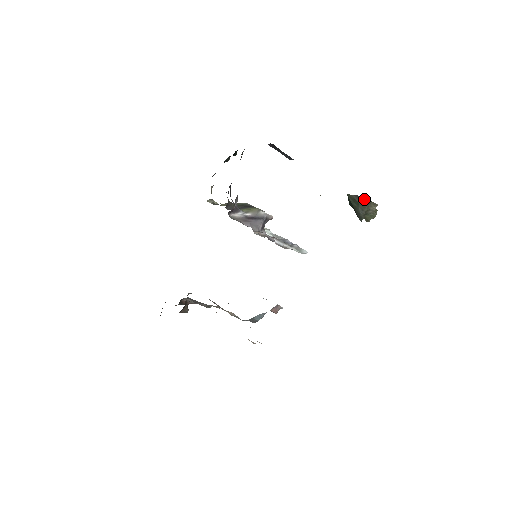
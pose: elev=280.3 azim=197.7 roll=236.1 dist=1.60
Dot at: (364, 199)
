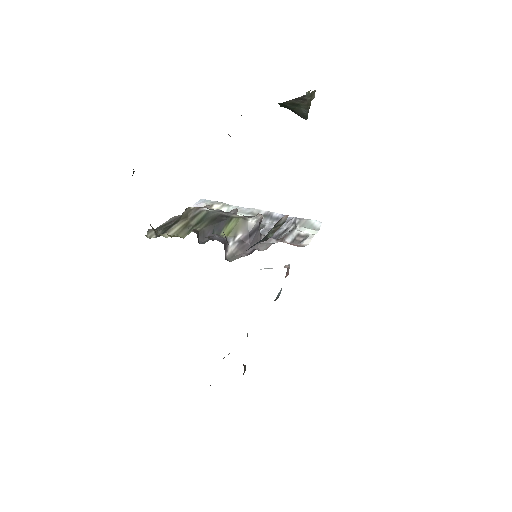
Dot at: (305, 97)
